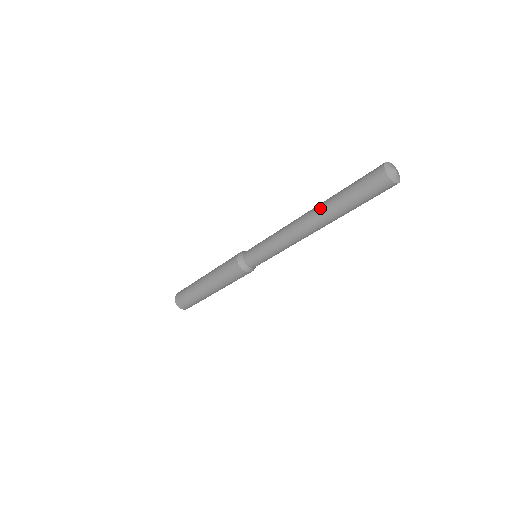
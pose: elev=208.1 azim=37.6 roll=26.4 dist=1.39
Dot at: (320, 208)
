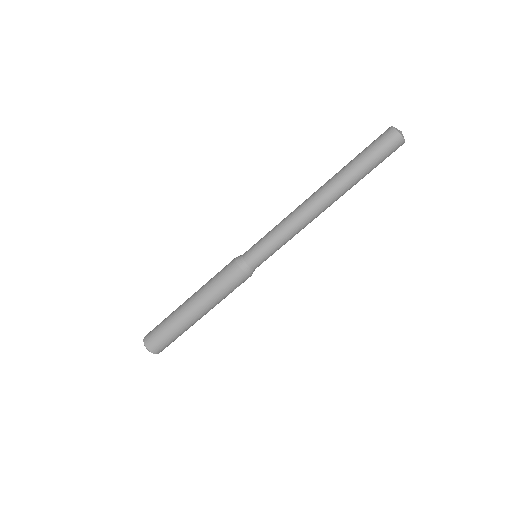
Dot at: (334, 182)
